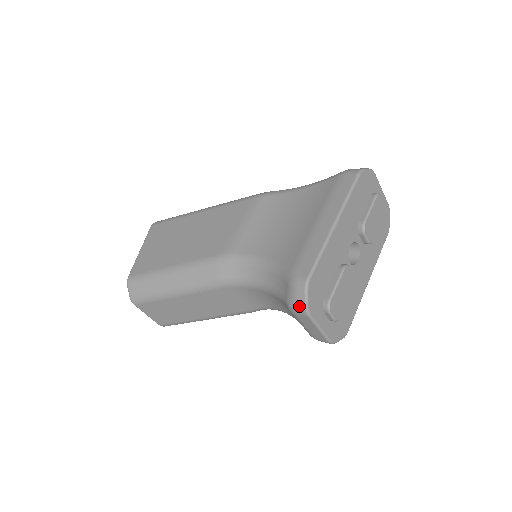
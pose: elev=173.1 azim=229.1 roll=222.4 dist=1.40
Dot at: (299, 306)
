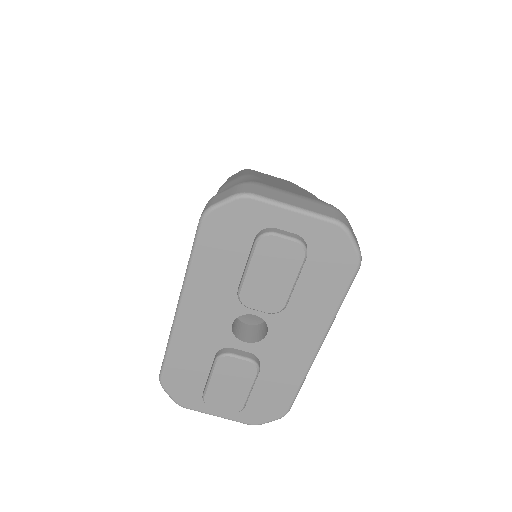
Dot at: occluded
